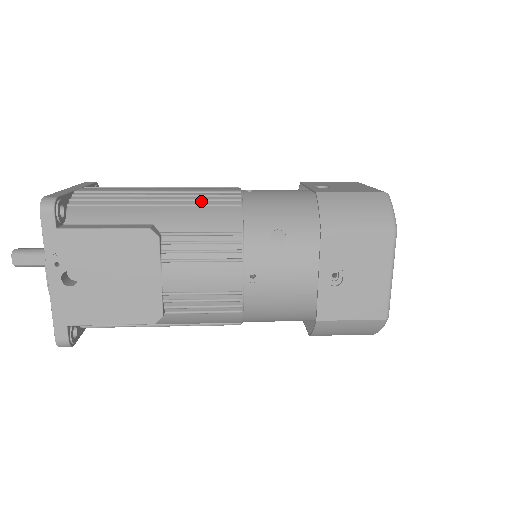
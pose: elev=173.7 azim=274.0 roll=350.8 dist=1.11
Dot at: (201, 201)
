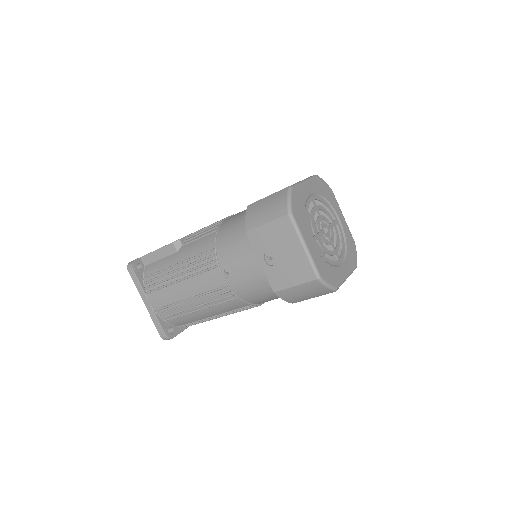
Dot at: occluded
